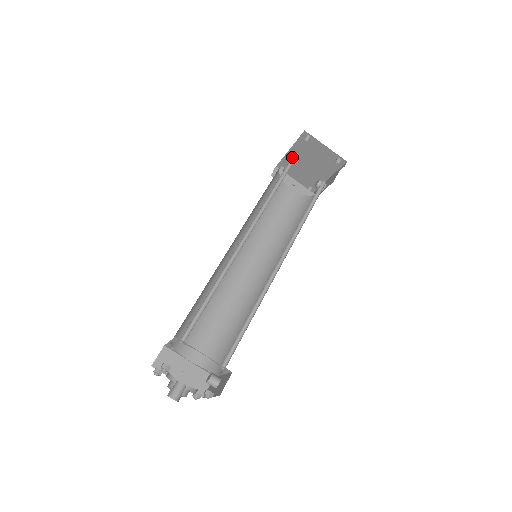
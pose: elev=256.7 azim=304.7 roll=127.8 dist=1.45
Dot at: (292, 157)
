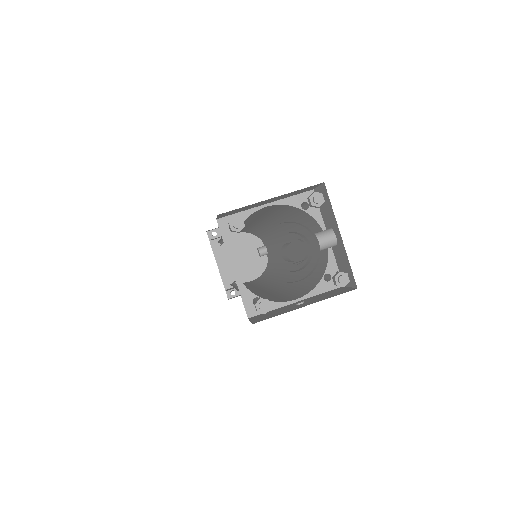
Dot at: (226, 270)
